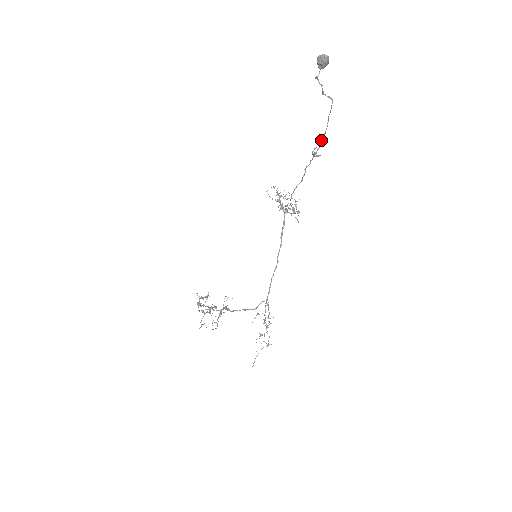
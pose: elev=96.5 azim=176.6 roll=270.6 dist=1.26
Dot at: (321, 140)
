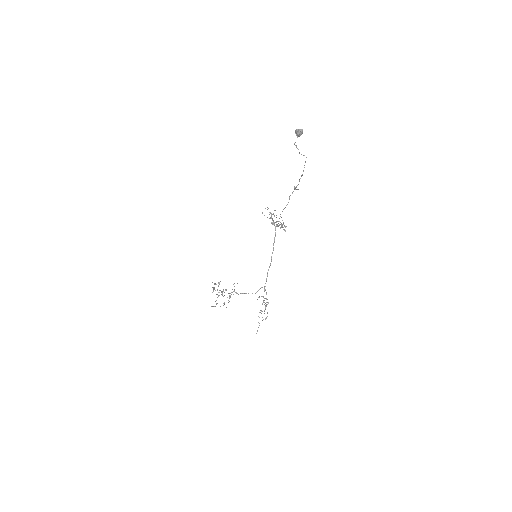
Dot at: occluded
